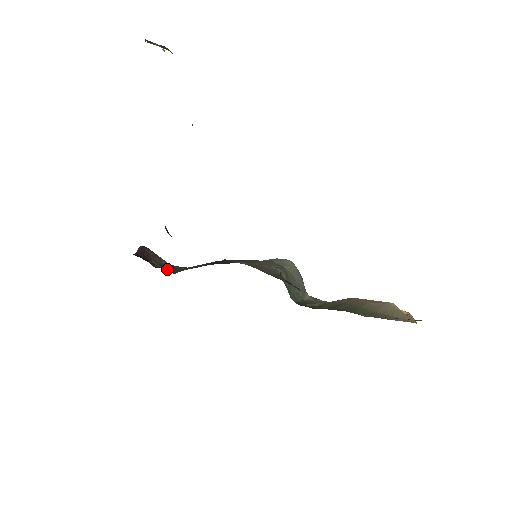
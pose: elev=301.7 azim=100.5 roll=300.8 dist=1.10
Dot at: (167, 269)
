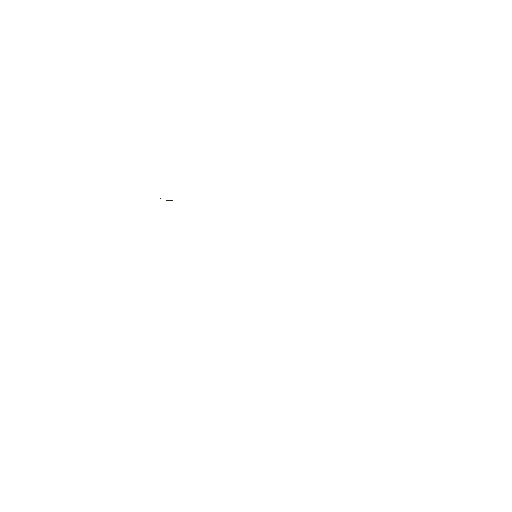
Dot at: occluded
